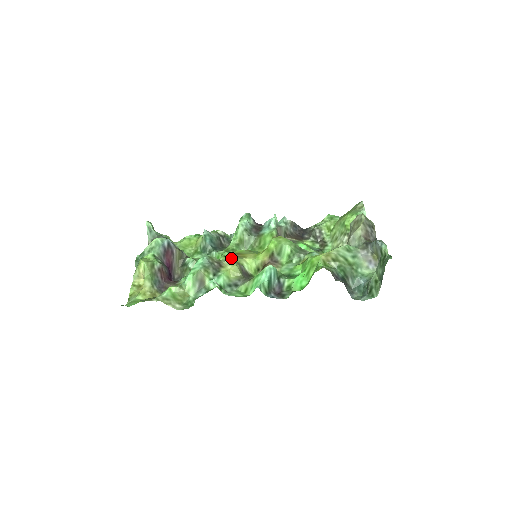
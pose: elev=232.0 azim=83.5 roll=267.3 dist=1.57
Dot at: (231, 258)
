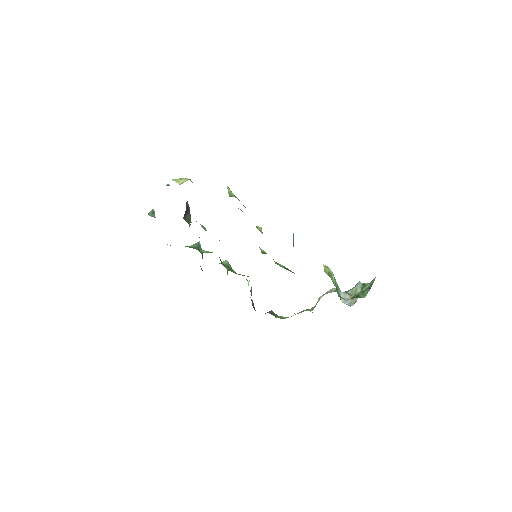
Dot at: occluded
